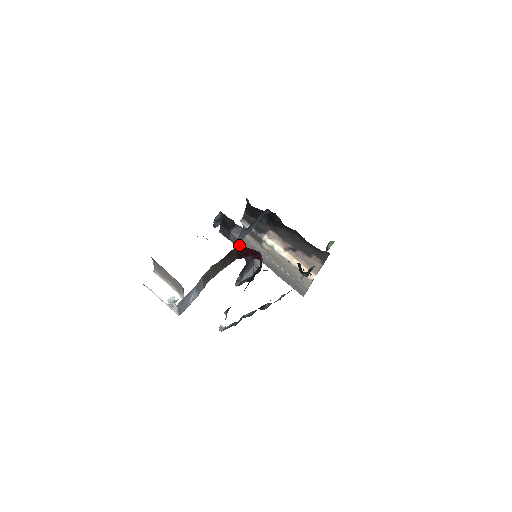
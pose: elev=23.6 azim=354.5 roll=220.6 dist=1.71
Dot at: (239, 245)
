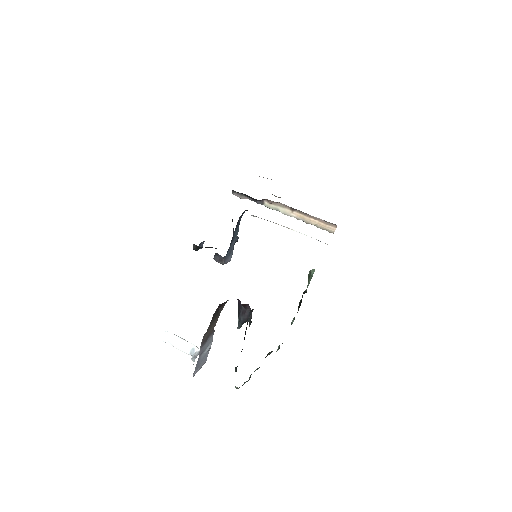
Dot at: occluded
